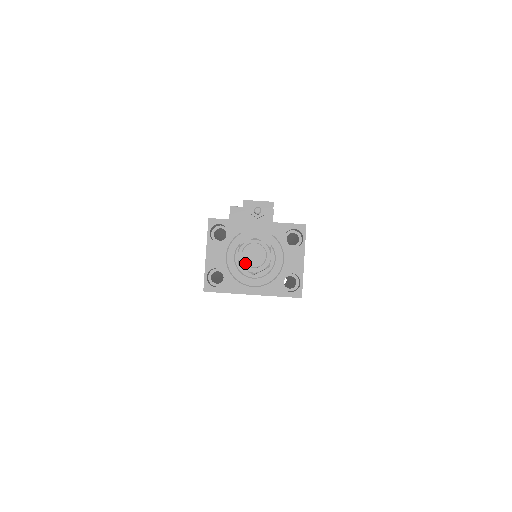
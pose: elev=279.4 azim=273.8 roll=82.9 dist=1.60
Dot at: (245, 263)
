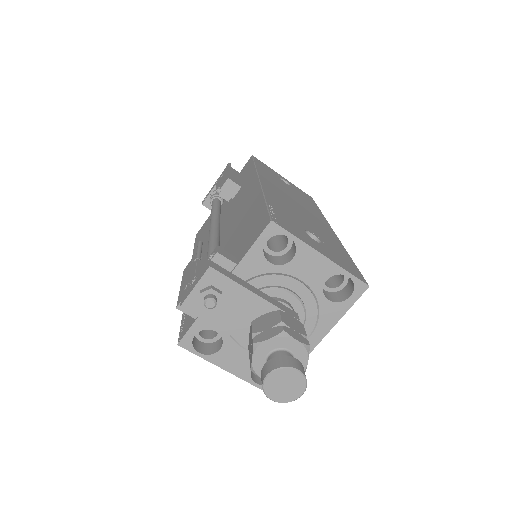
Dot at: occluded
